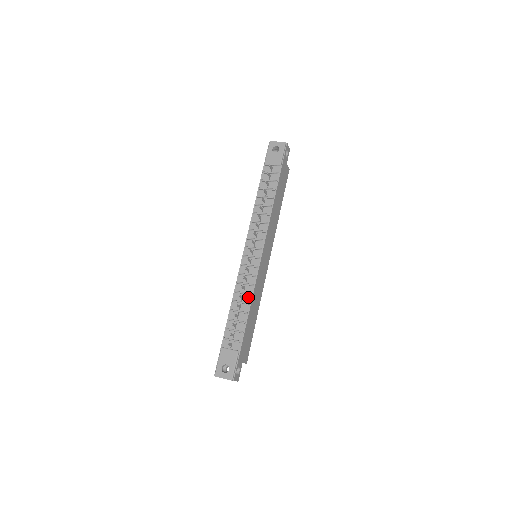
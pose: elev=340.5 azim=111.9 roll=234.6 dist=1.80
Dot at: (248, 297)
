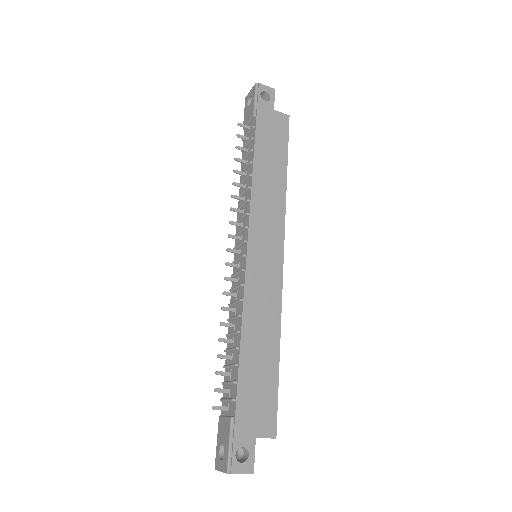
Dot at: (238, 322)
